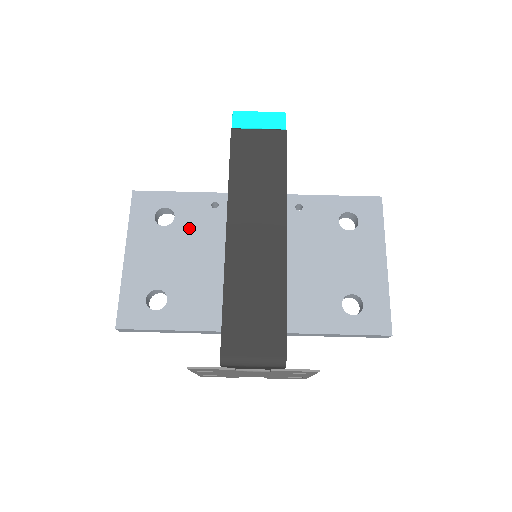
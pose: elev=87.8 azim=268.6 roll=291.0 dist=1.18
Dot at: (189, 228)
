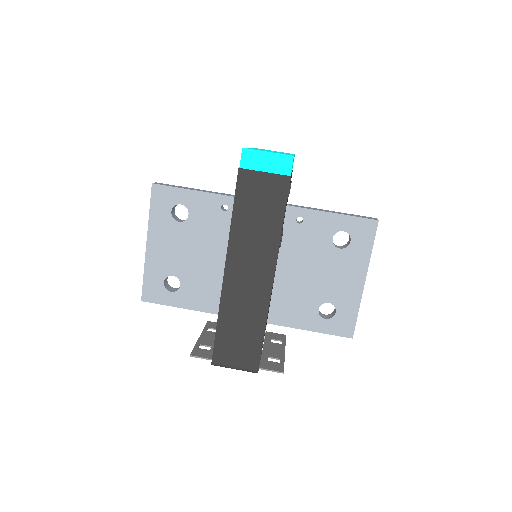
Dot at: (200, 227)
